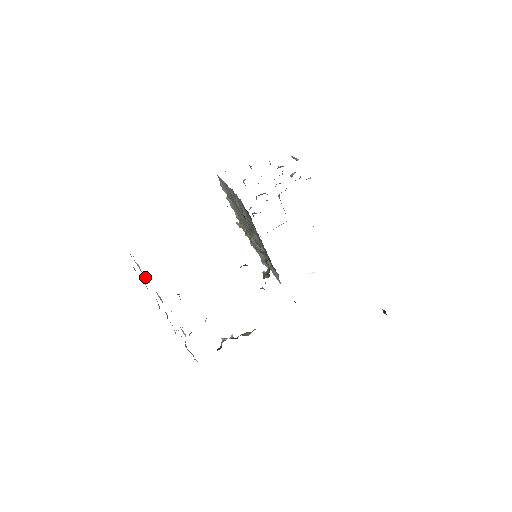
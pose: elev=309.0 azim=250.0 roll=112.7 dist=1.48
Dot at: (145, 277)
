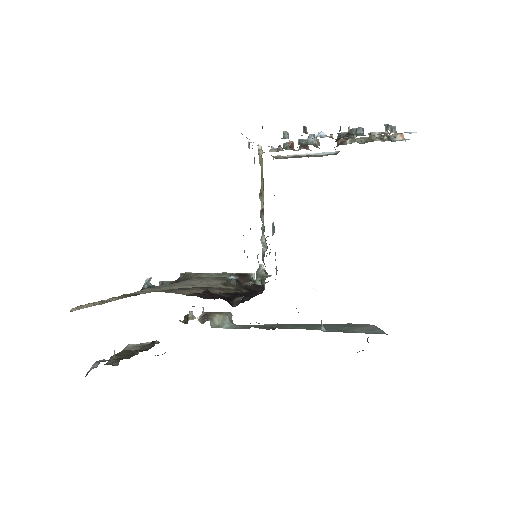
Dot at: occluded
